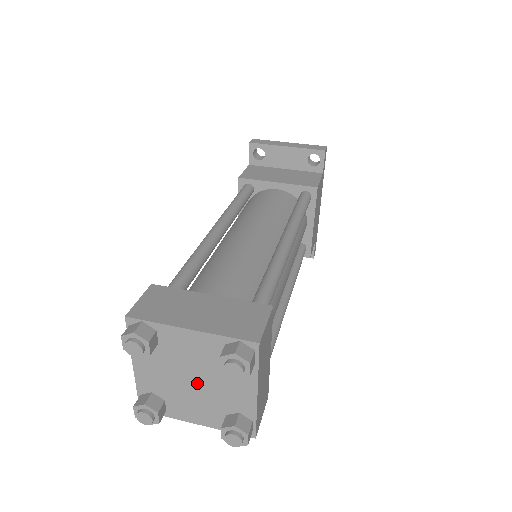
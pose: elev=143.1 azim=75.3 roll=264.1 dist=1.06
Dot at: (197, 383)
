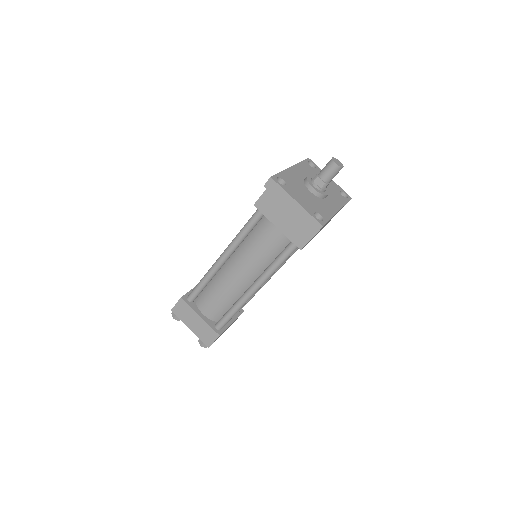
Dot at: occluded
